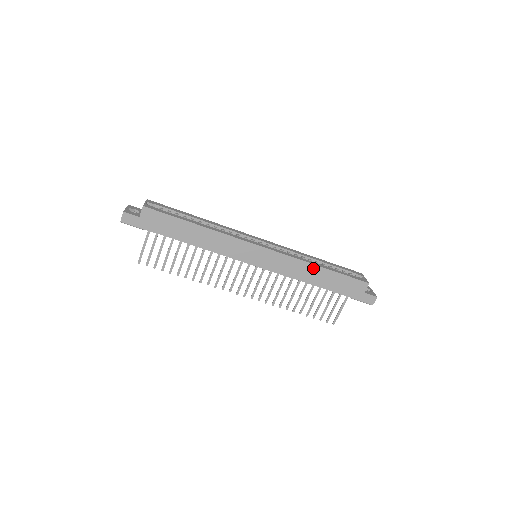
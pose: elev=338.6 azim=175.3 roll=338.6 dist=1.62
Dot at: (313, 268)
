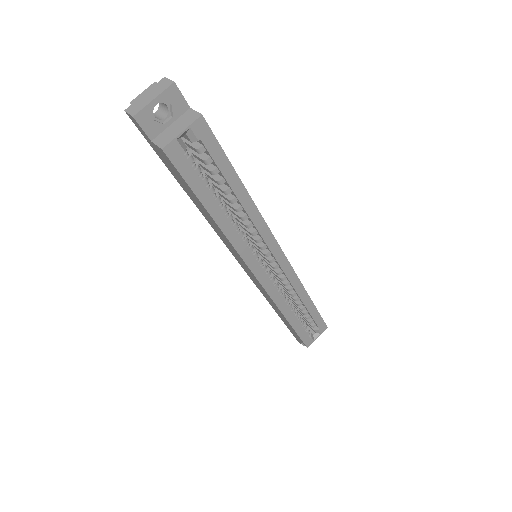
Dot at: (281, 313)
